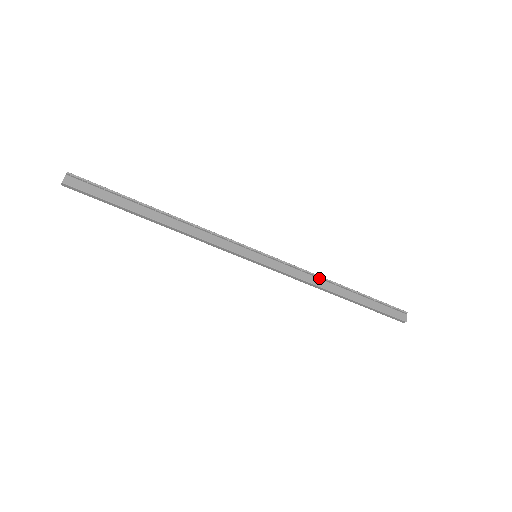
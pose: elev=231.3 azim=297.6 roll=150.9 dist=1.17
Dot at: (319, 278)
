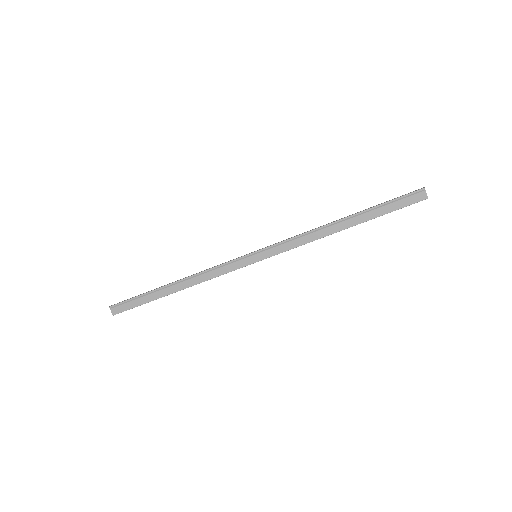
Dot at: (317, 231)
